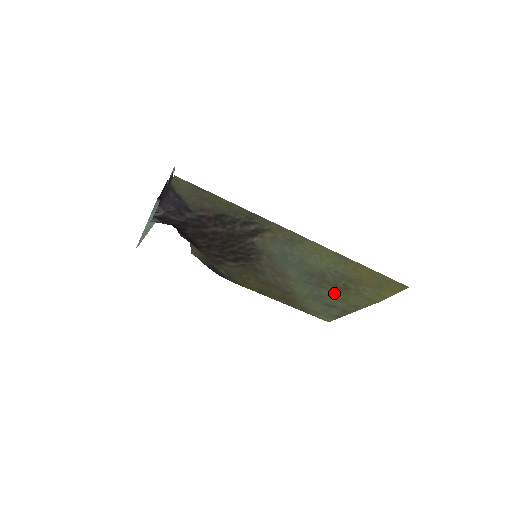
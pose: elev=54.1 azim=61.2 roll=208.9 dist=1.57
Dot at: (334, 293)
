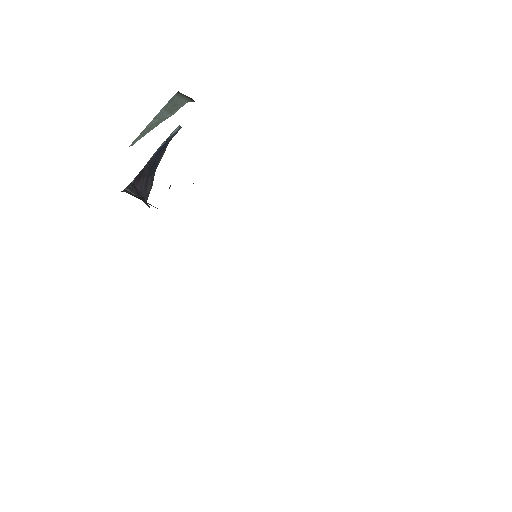
Dot at: occluded
